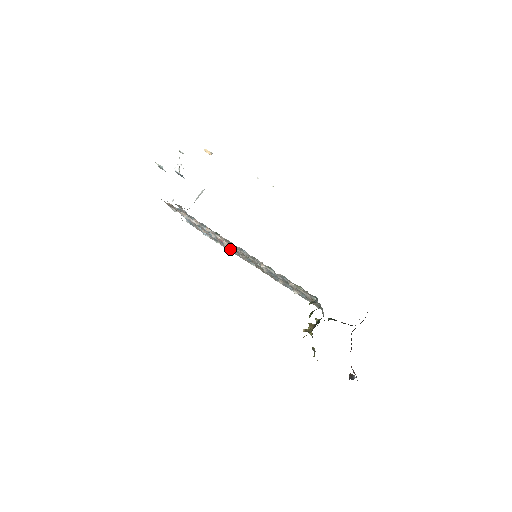
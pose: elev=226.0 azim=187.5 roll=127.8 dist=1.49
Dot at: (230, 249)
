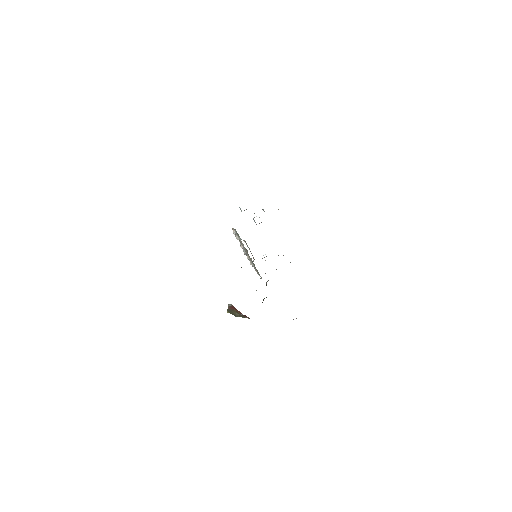
Dot at: occluded
